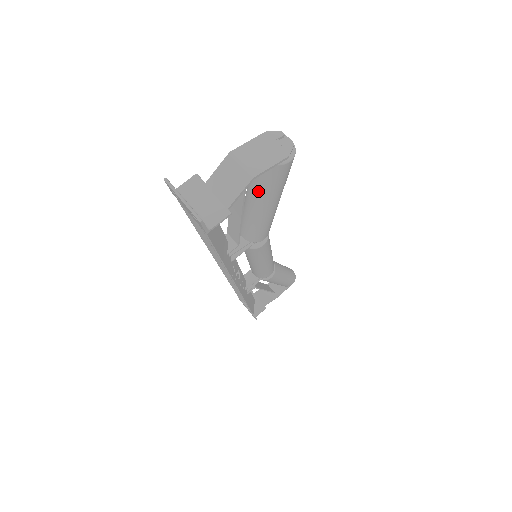
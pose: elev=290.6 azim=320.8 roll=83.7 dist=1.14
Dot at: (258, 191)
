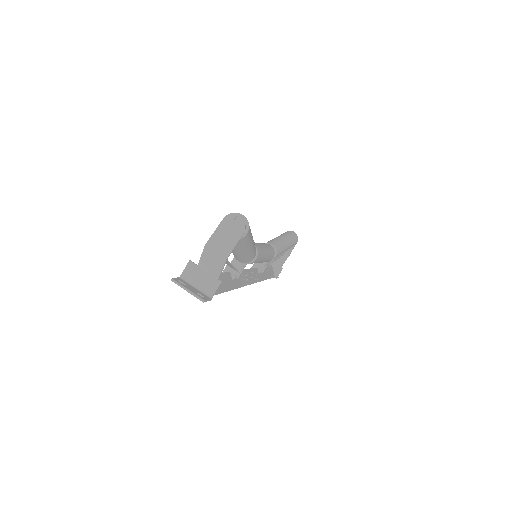
Dot at: (235, 248)
